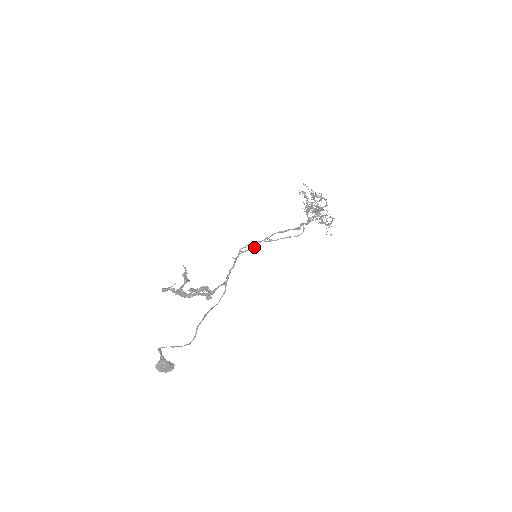
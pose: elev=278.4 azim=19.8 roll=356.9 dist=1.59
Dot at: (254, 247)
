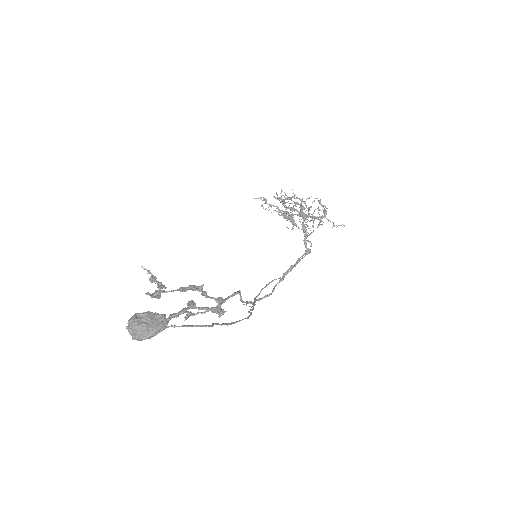
Dot at: (272, 292)
